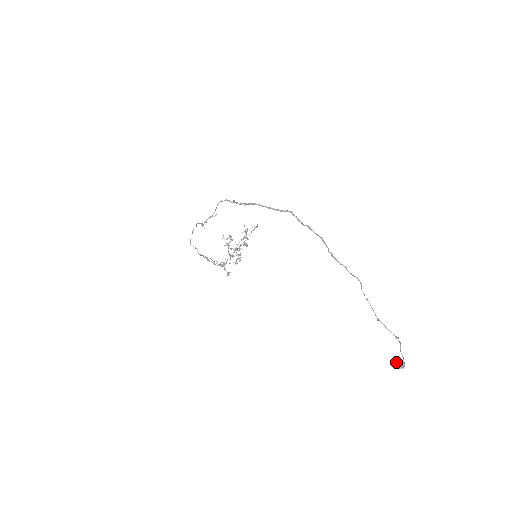
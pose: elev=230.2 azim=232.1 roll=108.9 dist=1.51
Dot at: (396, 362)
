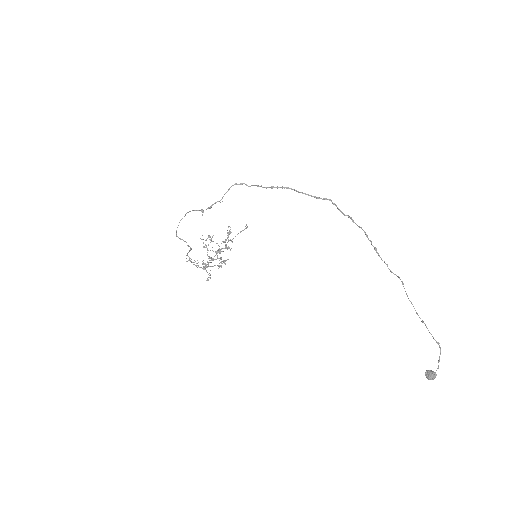
Dot at: (428, 372)
